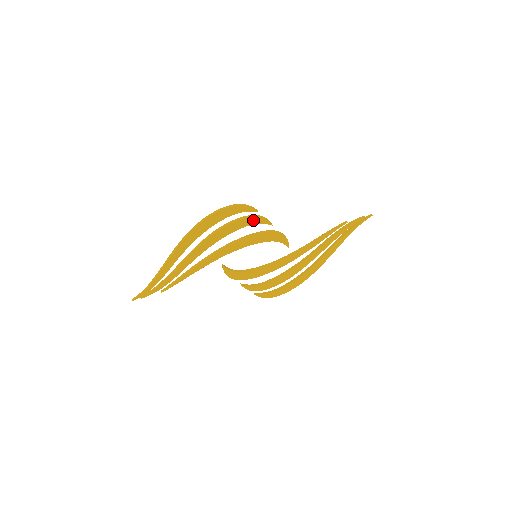
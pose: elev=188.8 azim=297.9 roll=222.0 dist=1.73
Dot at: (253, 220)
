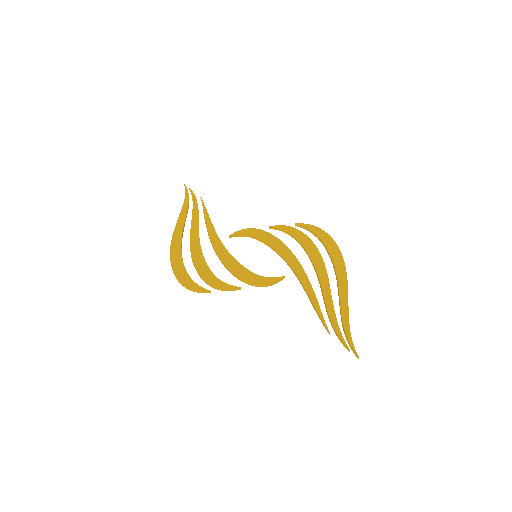
Dot at: (215, 284)
